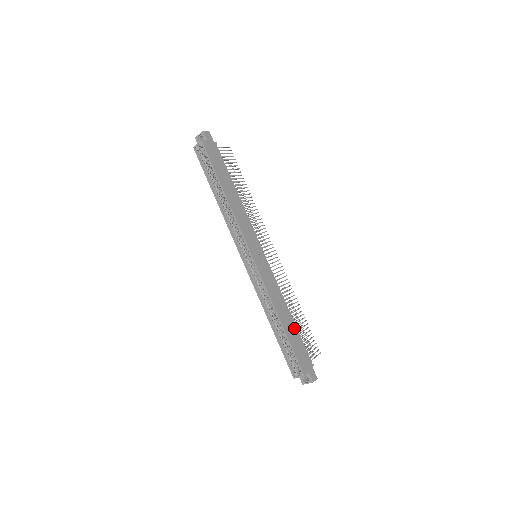
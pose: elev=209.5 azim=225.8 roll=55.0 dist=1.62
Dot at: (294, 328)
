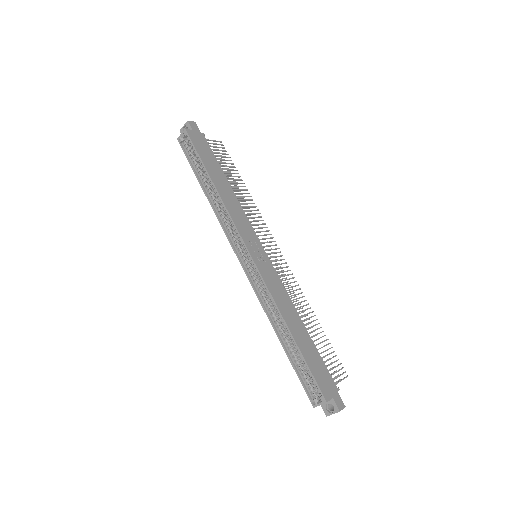
Dot at: (309, 341)
